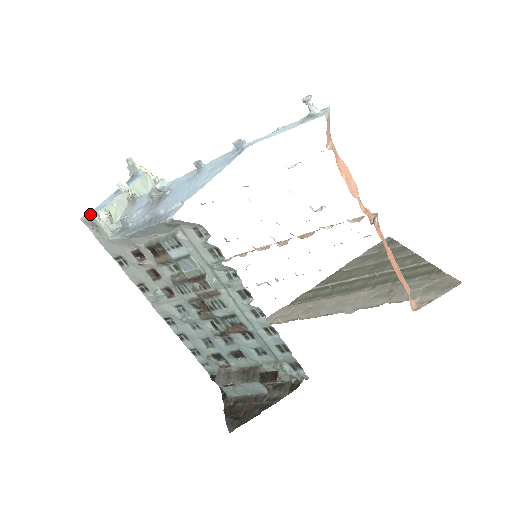
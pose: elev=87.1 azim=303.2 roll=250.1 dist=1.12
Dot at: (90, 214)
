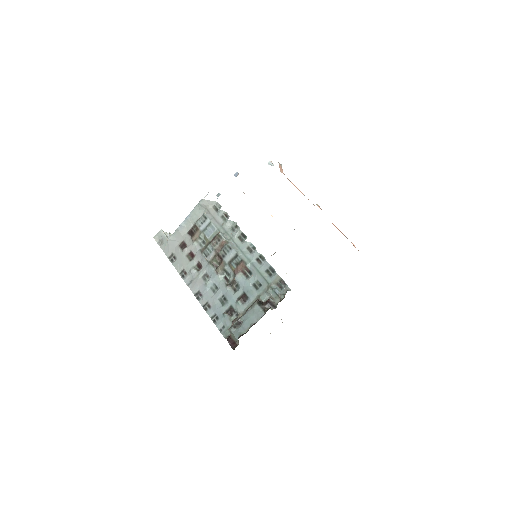
Dot at: (160, 231)
